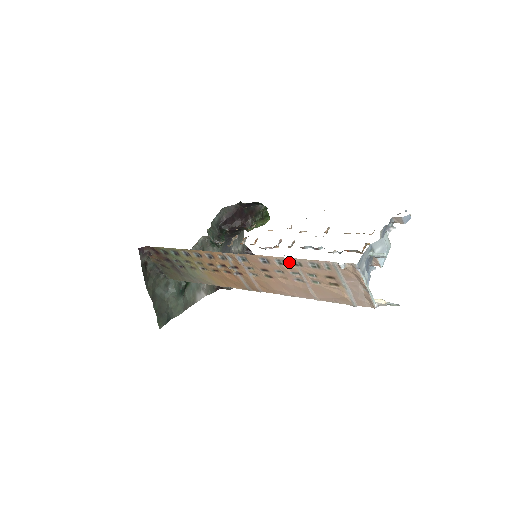
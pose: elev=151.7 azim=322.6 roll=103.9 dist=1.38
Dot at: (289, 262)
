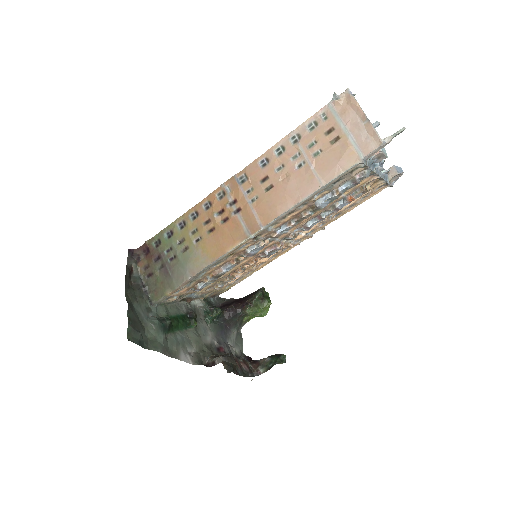
Dot at: (288, 141)
